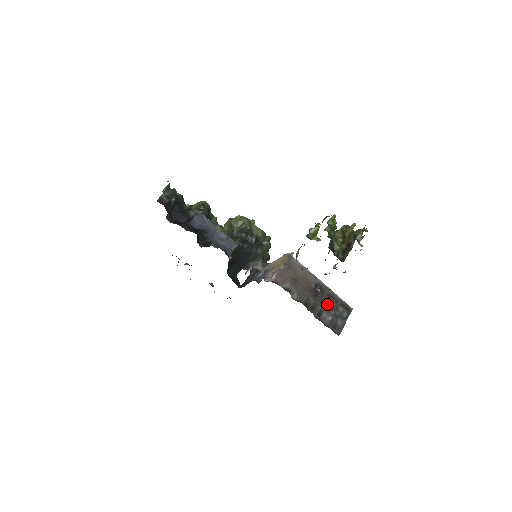
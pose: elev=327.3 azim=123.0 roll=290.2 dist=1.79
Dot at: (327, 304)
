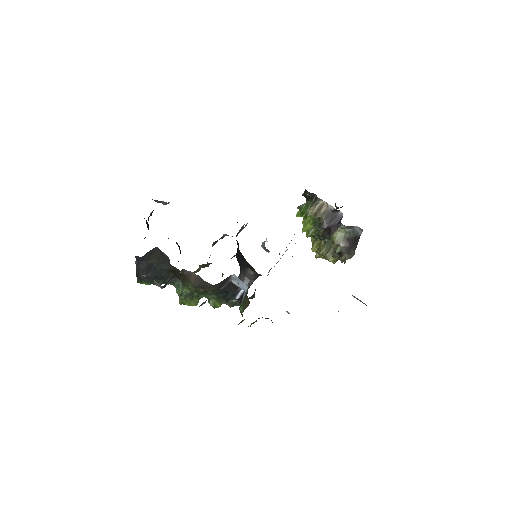
Dot at: occluded
